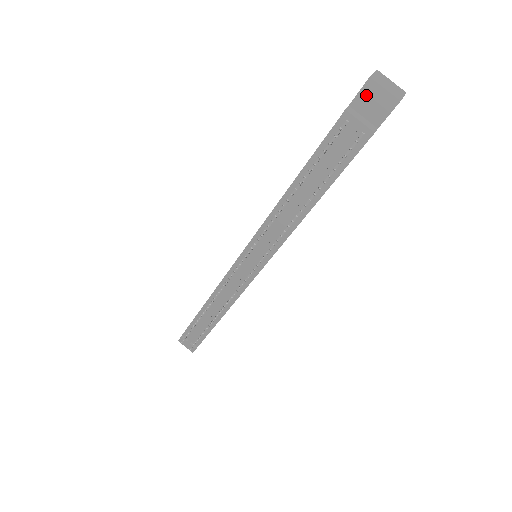
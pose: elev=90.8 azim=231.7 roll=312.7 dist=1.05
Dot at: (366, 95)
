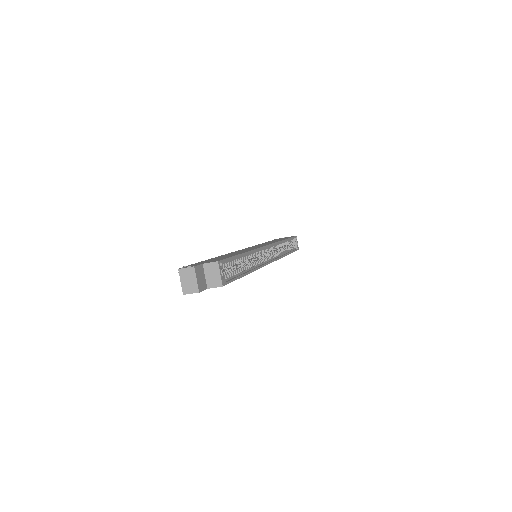
Dot at: occluded
